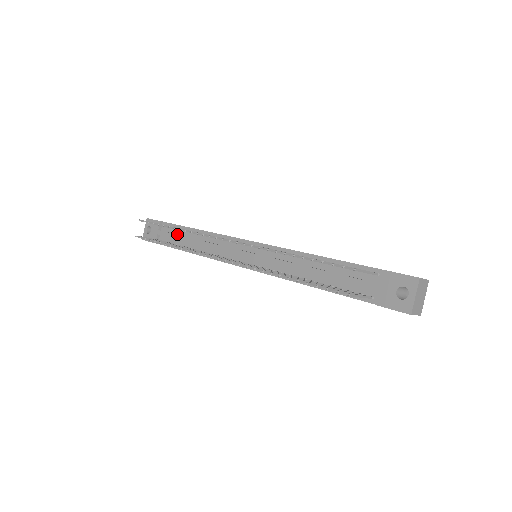
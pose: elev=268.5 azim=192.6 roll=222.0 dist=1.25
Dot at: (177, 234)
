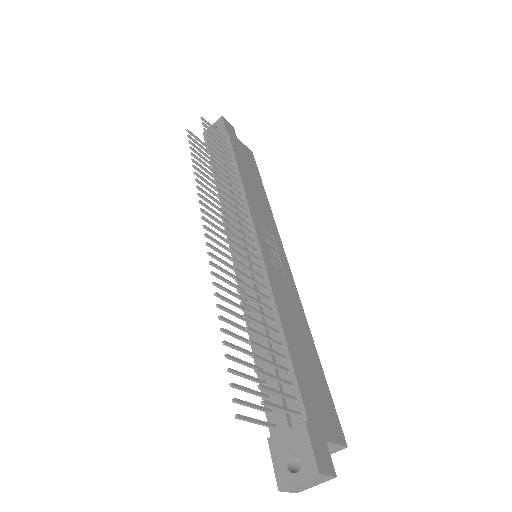
Dot at: (226, 160)
